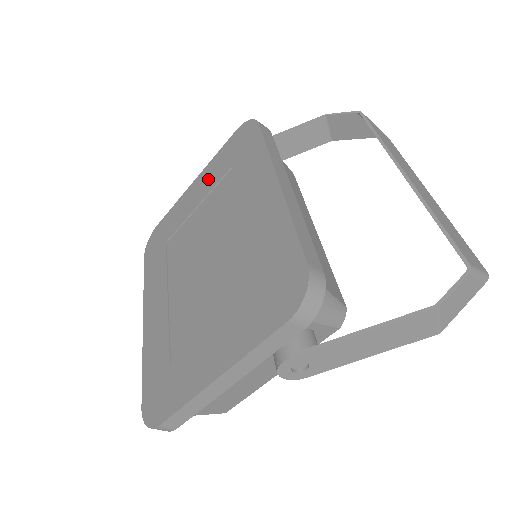
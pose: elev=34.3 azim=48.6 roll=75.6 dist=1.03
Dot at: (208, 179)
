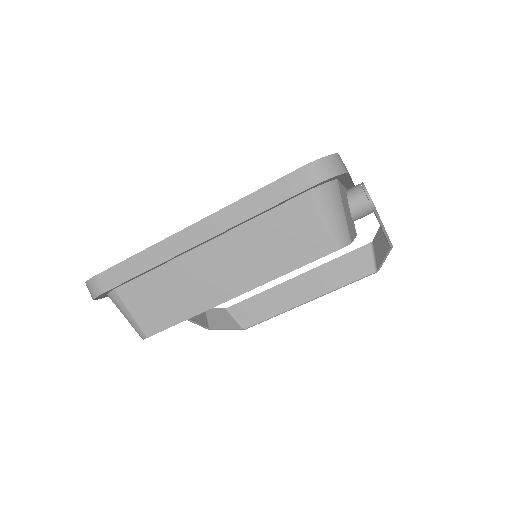
Dot at: occluded
